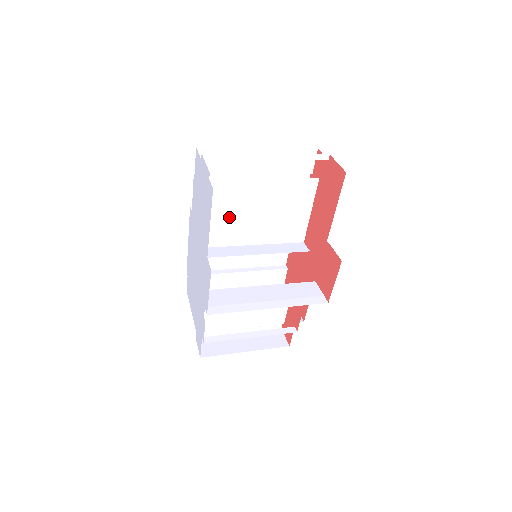
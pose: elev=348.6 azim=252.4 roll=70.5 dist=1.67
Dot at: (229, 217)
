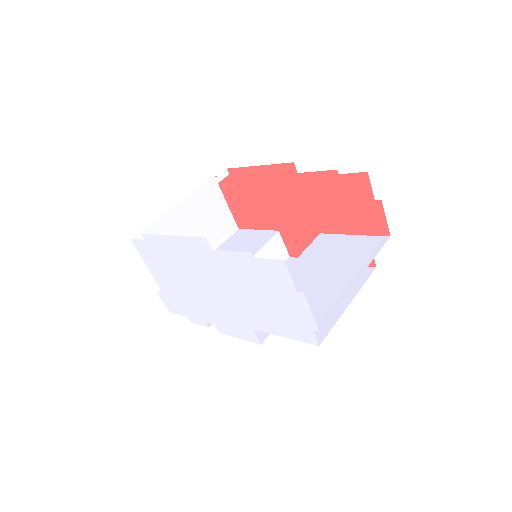
Dot at: occluded
